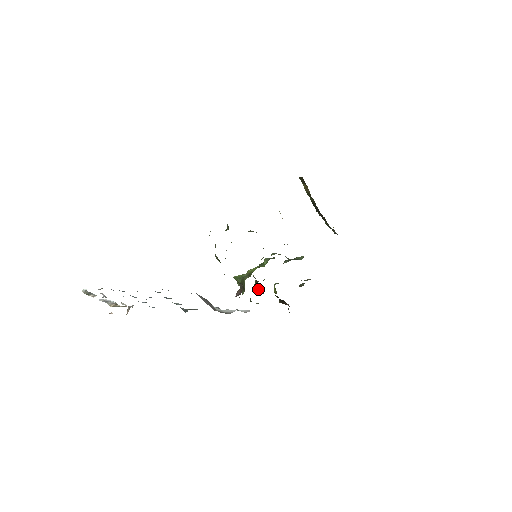
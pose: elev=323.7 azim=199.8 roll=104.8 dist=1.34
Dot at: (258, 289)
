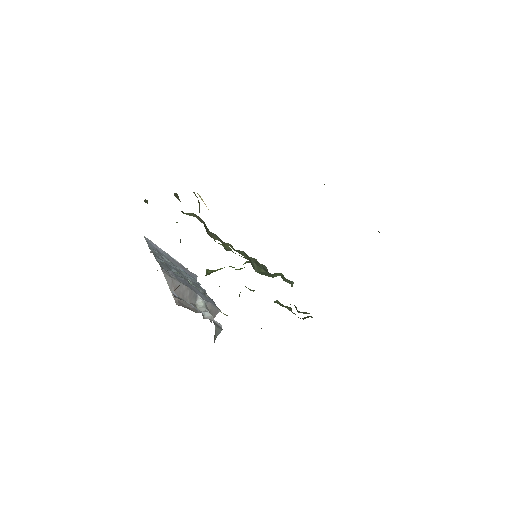
Dot at: occluded
